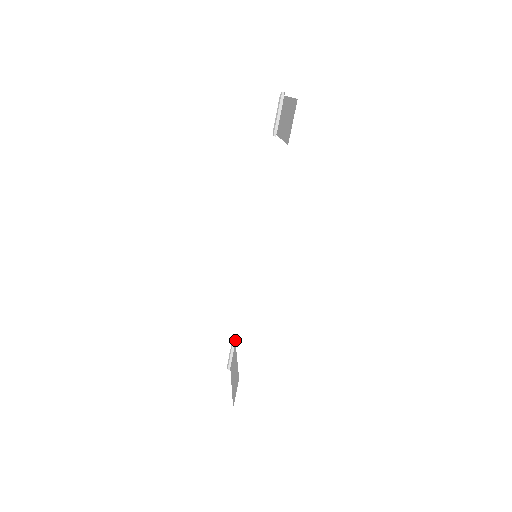
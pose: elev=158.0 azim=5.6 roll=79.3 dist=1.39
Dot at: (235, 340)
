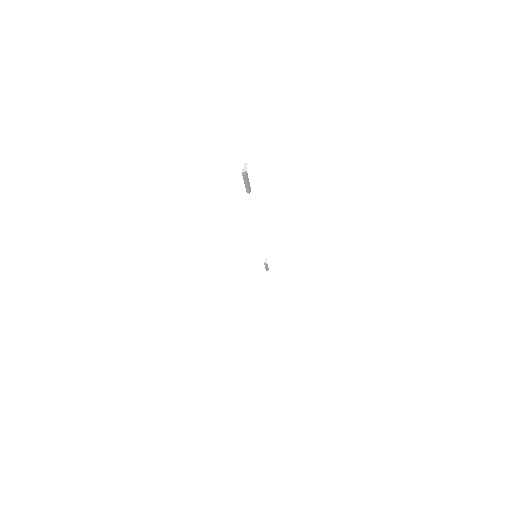
Dot at: (266, 263)
